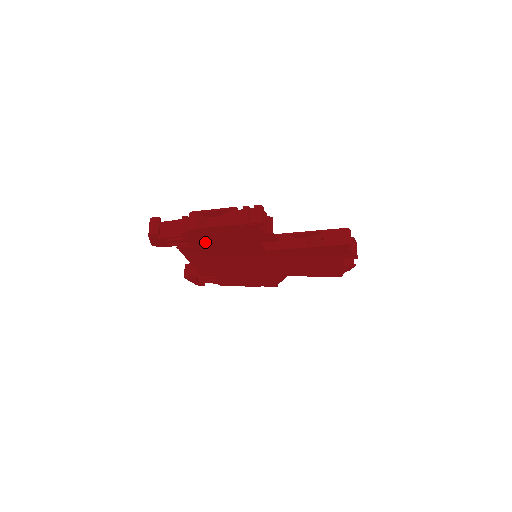
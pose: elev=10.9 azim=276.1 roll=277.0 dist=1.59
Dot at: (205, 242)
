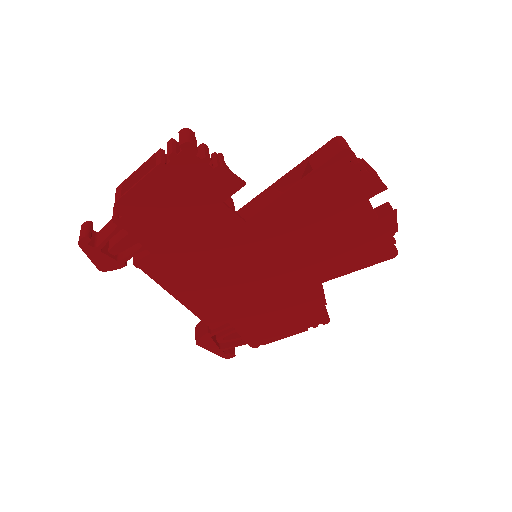
Dot at: (157, 232)
